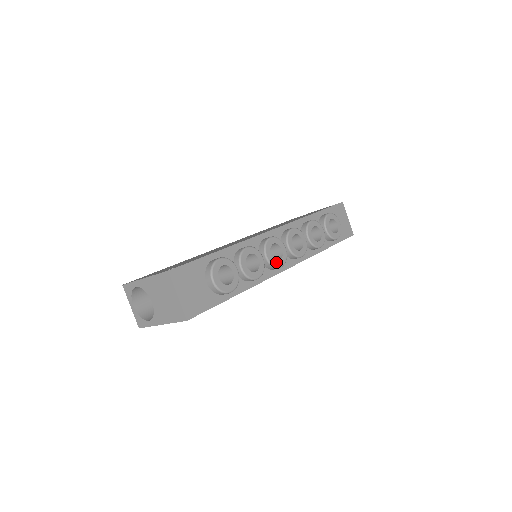
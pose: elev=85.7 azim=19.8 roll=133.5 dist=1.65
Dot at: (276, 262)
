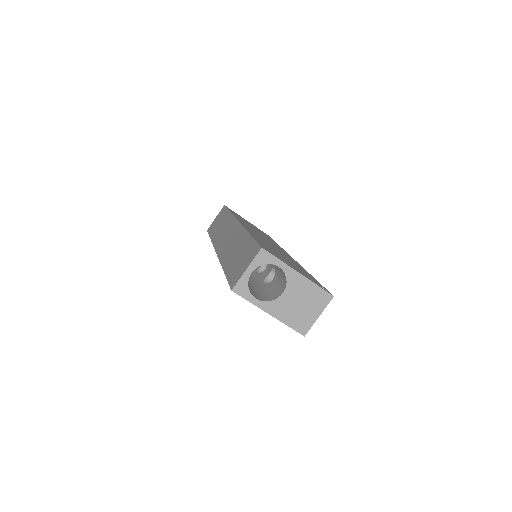
Dot at: occluded
